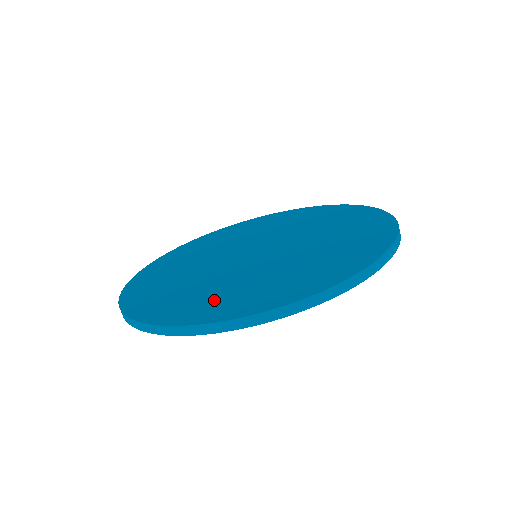
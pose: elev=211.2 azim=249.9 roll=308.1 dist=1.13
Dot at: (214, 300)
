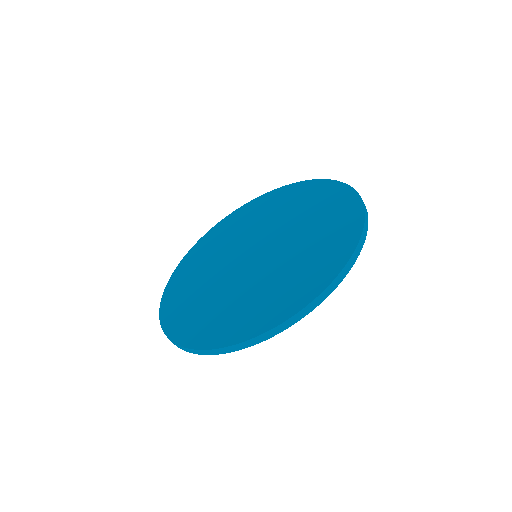
Dot at: (201, 319)
